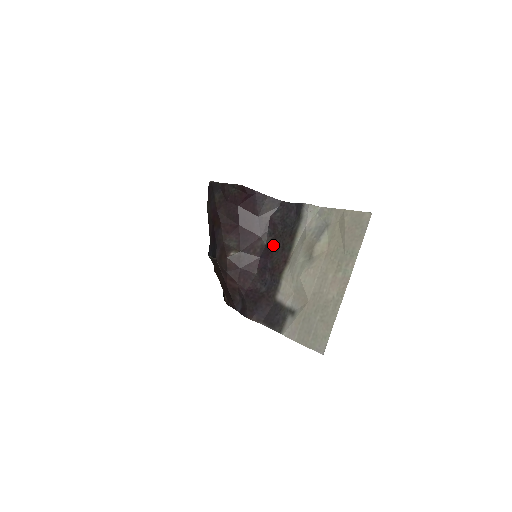
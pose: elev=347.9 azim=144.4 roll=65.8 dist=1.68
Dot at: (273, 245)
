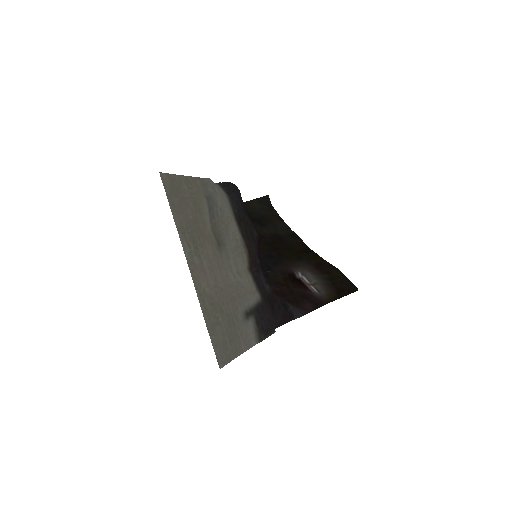
Dot at: (253, 236)
